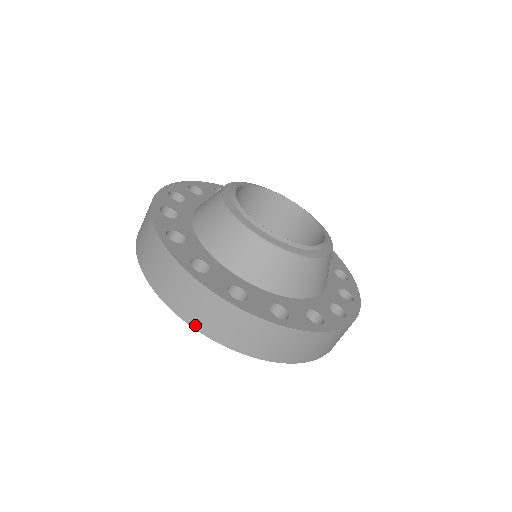
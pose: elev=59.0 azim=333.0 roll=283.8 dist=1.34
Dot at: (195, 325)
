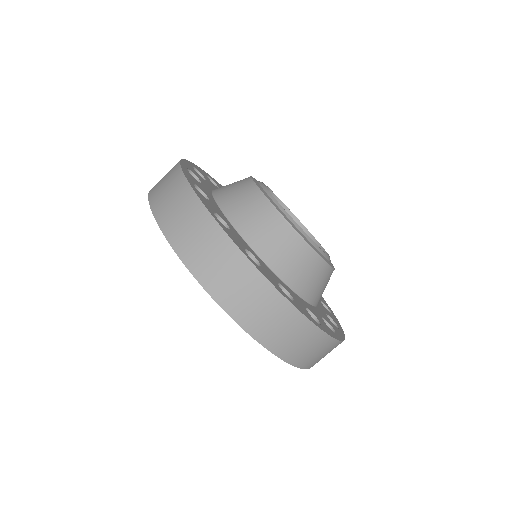
Dot at: (278, 352)
